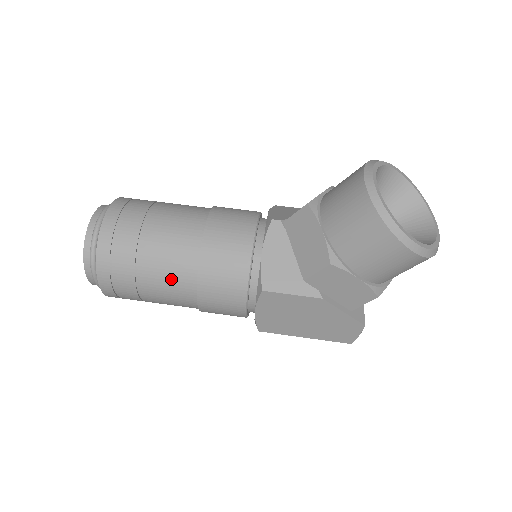
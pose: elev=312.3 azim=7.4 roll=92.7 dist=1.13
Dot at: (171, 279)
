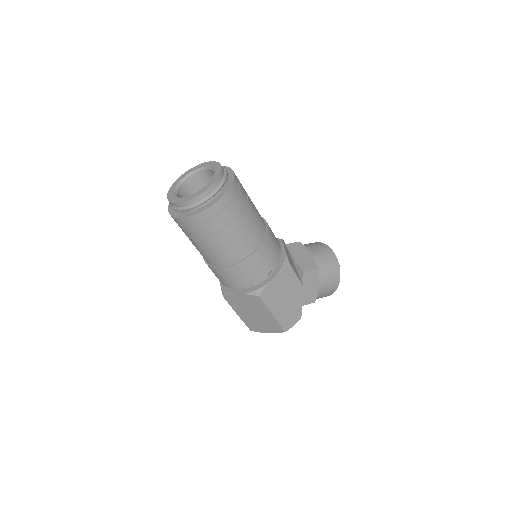
Dot at: (254, 228)
